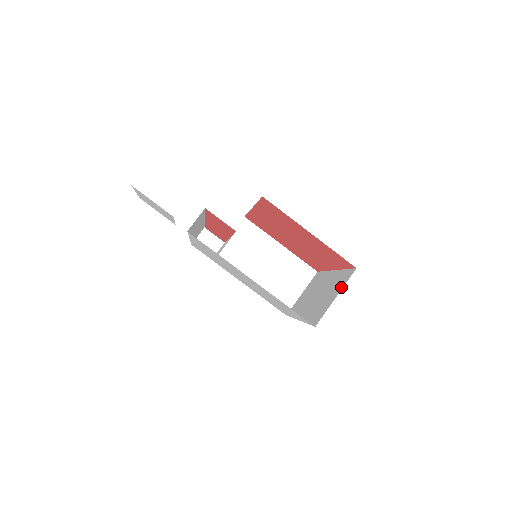
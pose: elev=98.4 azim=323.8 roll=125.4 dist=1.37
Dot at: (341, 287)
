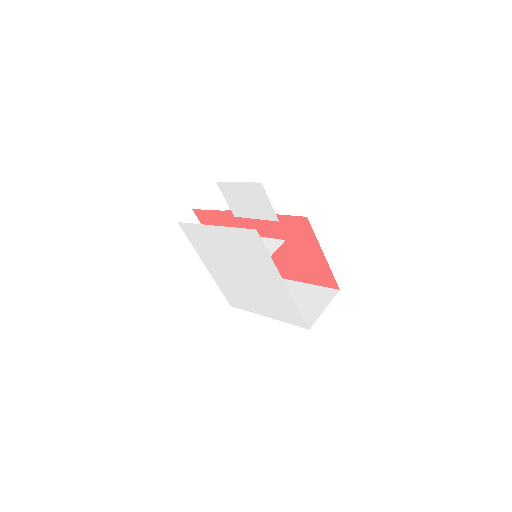
Dot at: (327, 302)
